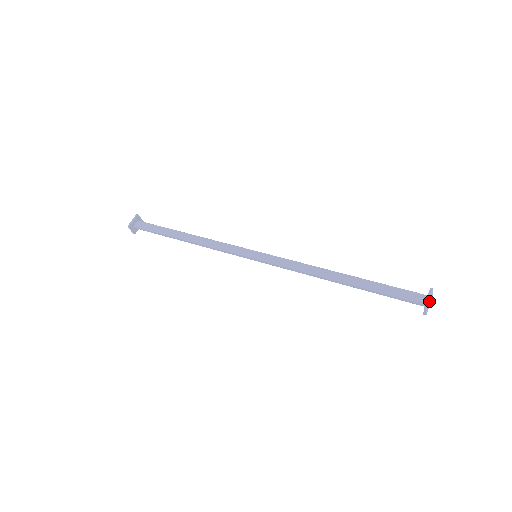
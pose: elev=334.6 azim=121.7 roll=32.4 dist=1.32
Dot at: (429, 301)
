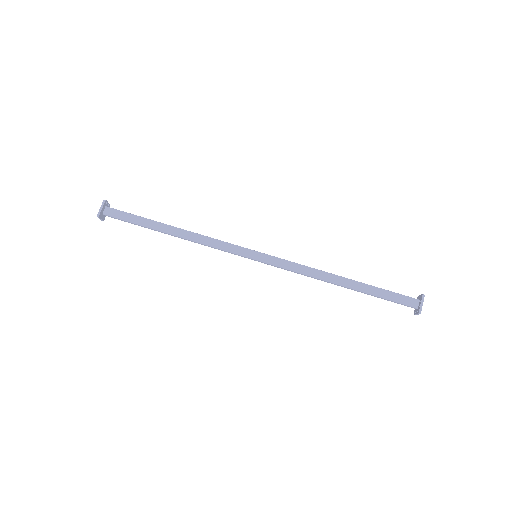
Dot at: (421, 305)
